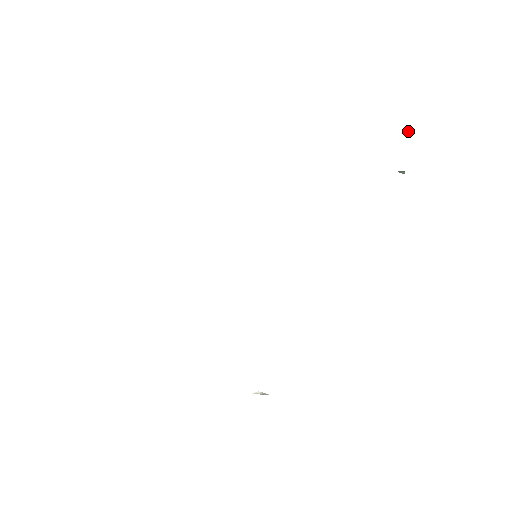
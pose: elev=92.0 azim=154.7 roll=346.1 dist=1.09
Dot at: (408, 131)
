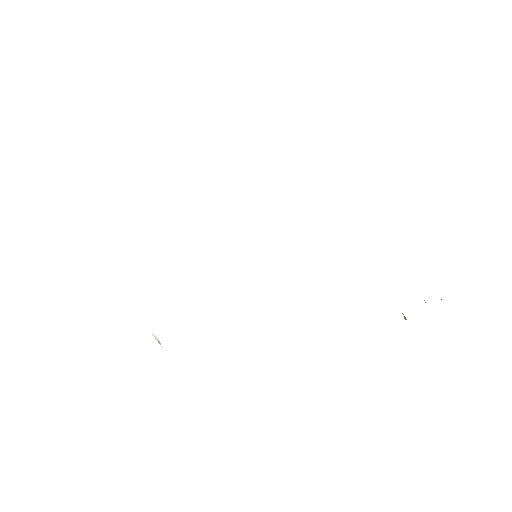
Dot at: occluded
